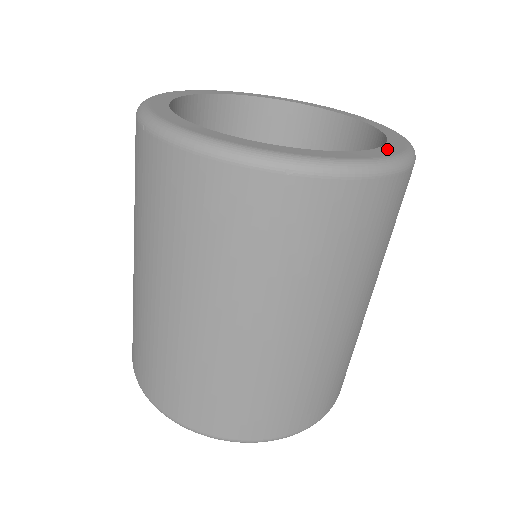
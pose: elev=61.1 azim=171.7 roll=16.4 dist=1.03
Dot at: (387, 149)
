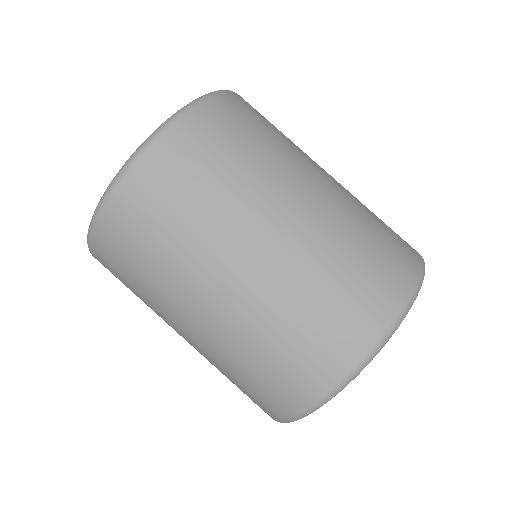
Dot at: occluded
